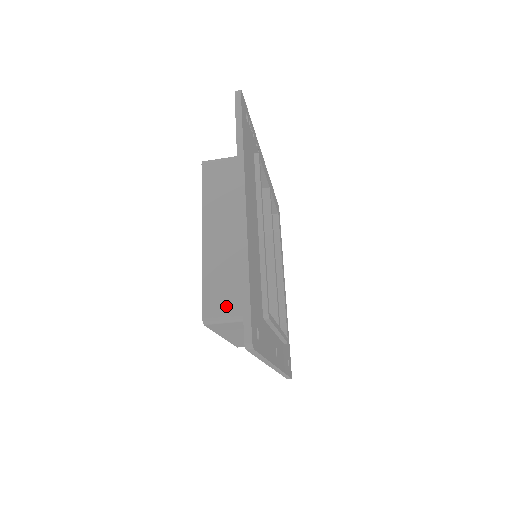
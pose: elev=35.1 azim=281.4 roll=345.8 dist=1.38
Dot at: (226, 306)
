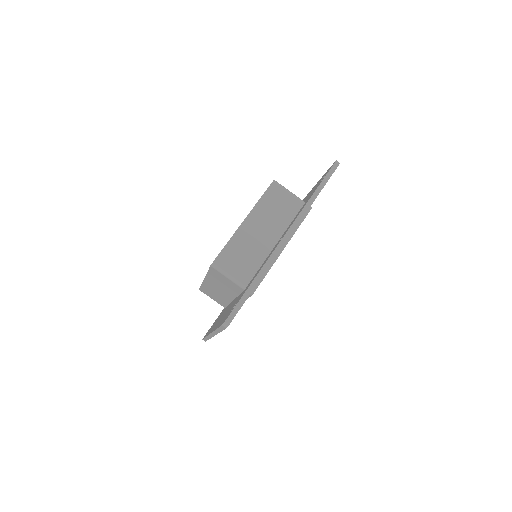
Dot at: occluded
